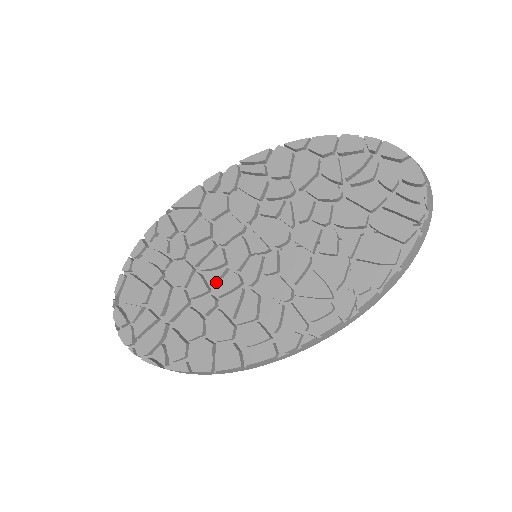
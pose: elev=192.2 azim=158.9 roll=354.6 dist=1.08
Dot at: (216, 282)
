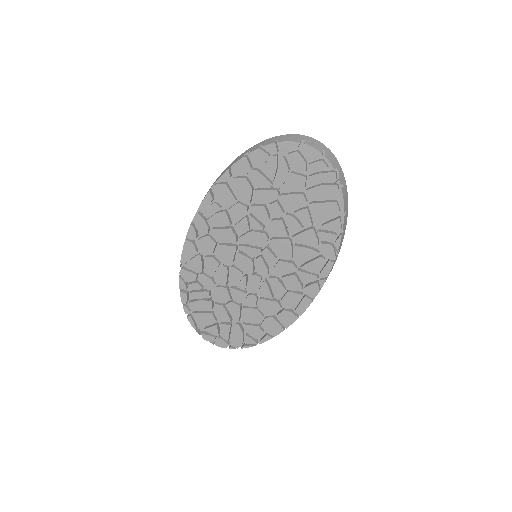
Dot at: (246, 285)
